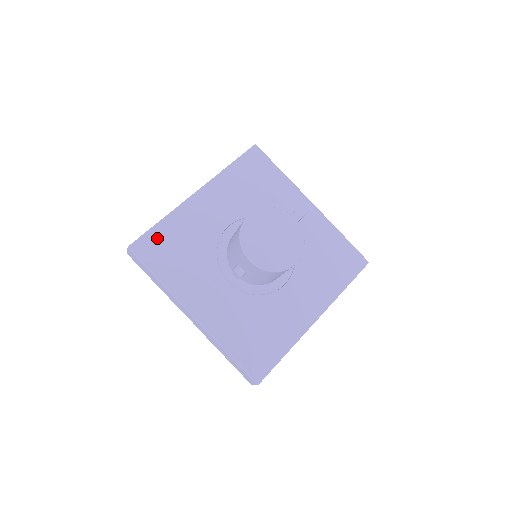
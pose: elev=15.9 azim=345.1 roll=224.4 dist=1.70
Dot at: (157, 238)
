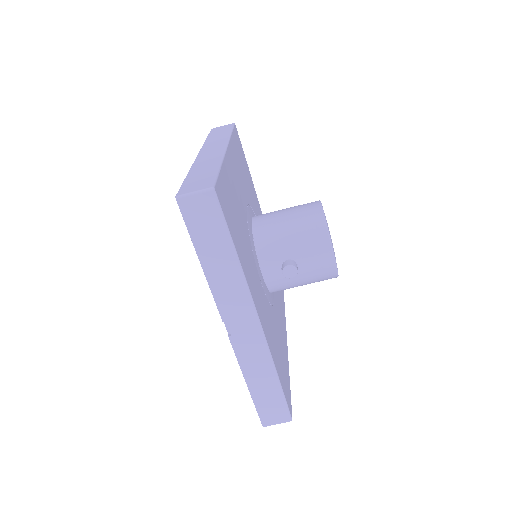
Dot at: (225, 191)
